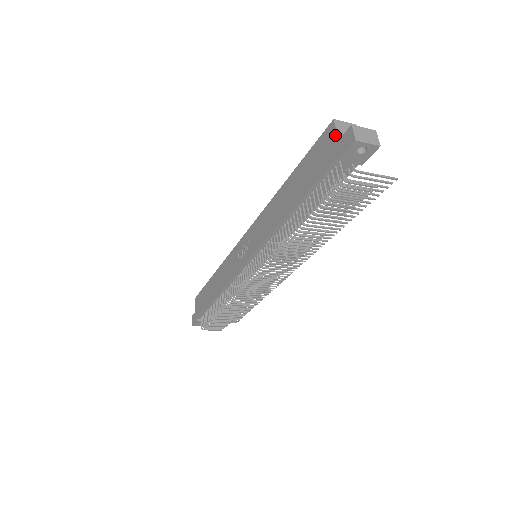
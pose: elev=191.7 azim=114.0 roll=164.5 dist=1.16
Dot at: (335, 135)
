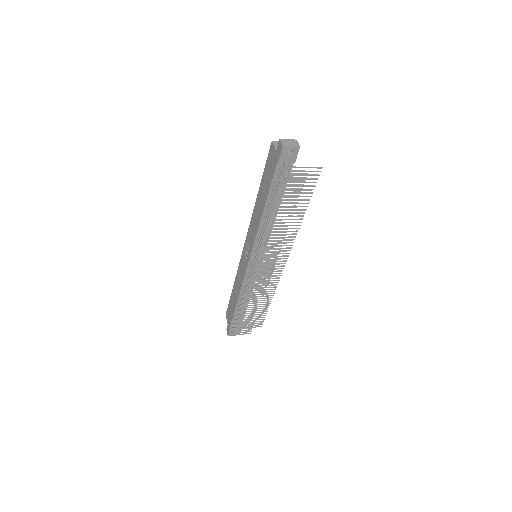
Dot at: (274, 149)
